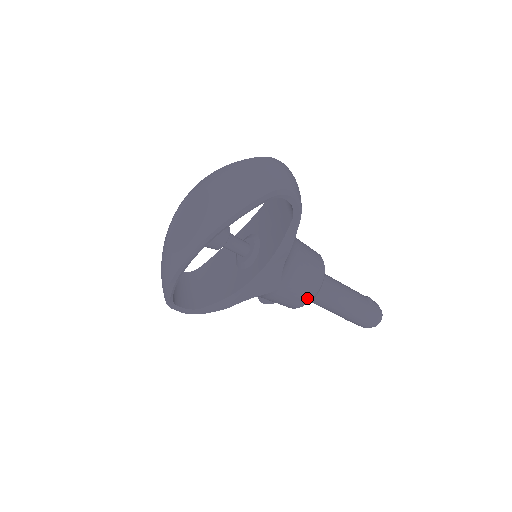
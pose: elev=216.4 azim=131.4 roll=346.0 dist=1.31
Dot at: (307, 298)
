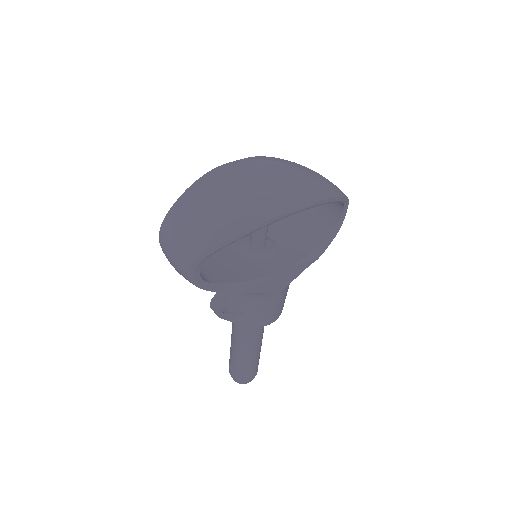
Dot at: (274, 318)
